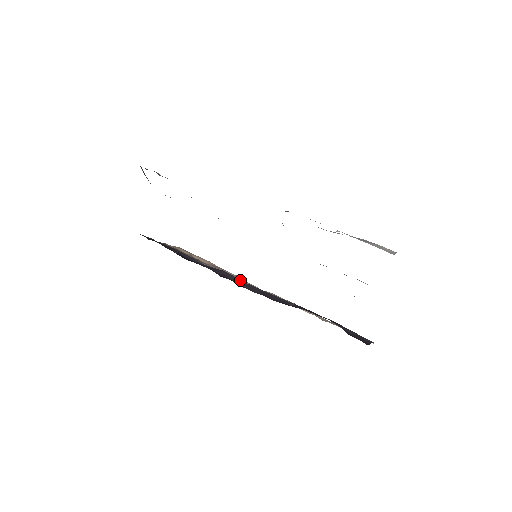
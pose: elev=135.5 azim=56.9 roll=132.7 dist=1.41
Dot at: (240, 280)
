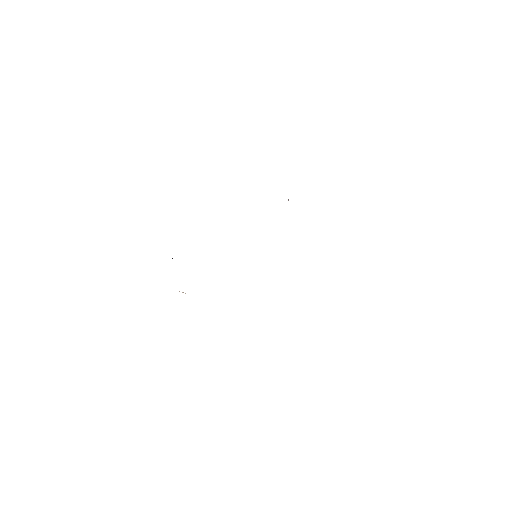
Dot at: occluded
